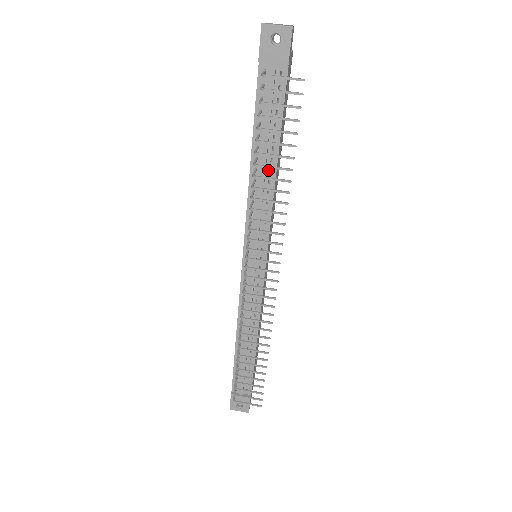
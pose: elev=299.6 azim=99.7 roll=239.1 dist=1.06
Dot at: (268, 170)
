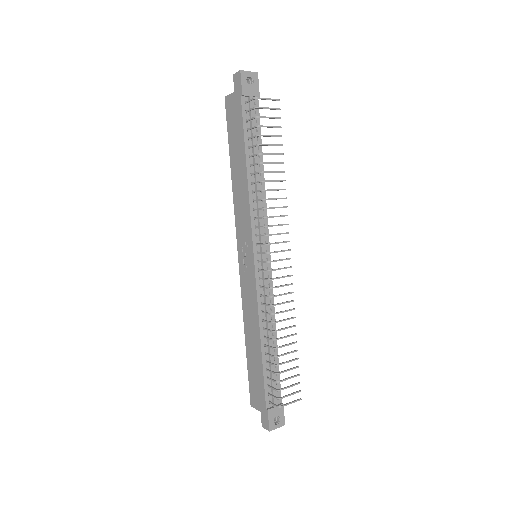
Dot at: (259, 174)
